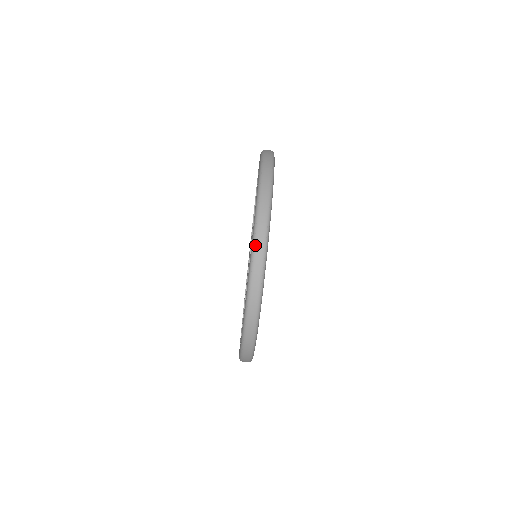
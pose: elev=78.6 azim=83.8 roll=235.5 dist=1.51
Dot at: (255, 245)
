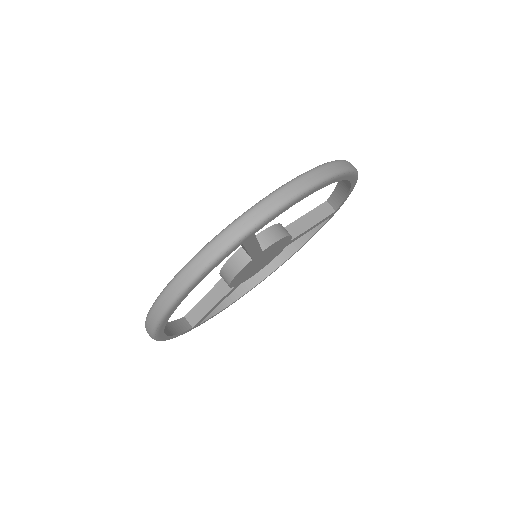
Dot at: occluded
